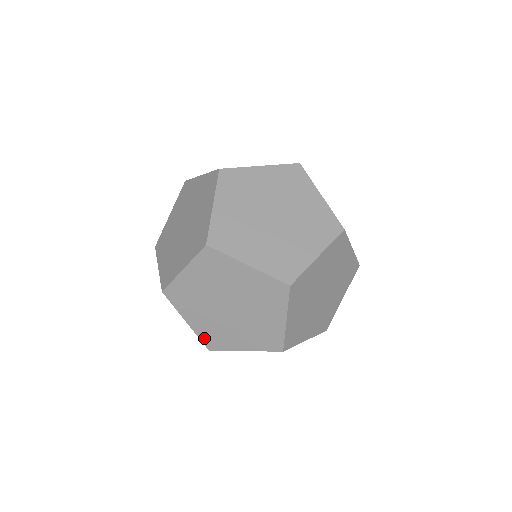
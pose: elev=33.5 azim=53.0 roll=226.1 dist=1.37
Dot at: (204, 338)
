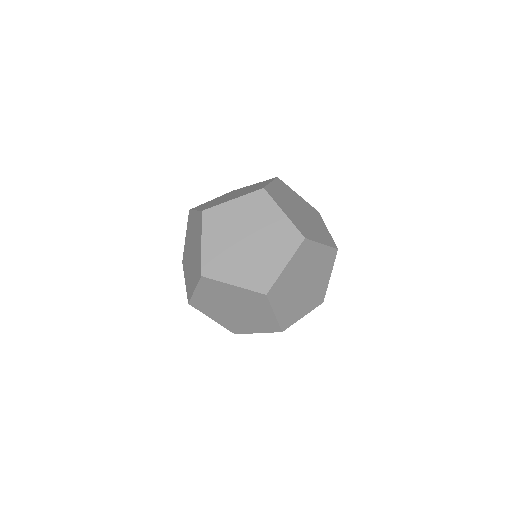
Dot at: occluded
